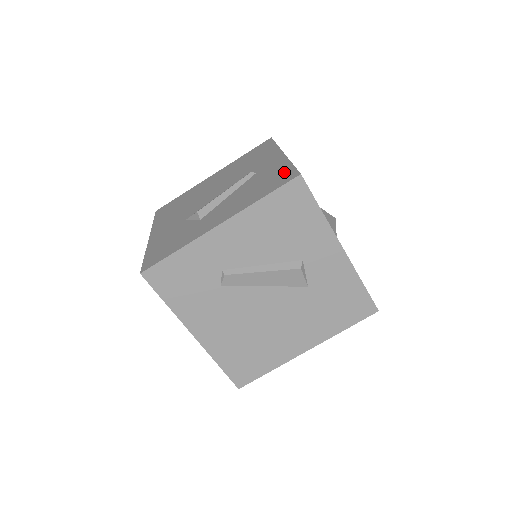
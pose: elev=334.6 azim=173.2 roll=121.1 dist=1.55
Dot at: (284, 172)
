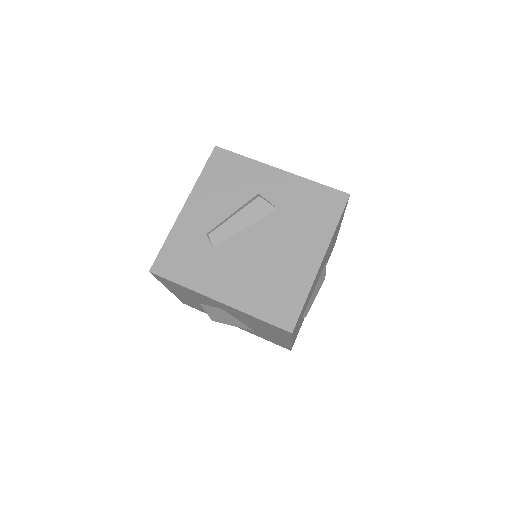
Dot at: occluded
